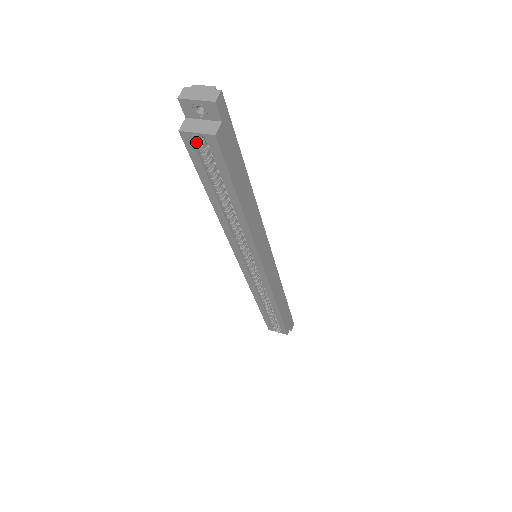
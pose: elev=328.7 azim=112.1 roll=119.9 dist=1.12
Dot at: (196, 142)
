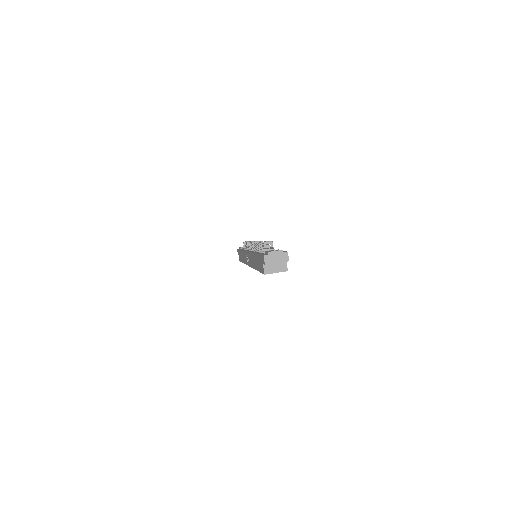
Dot at: occluded
